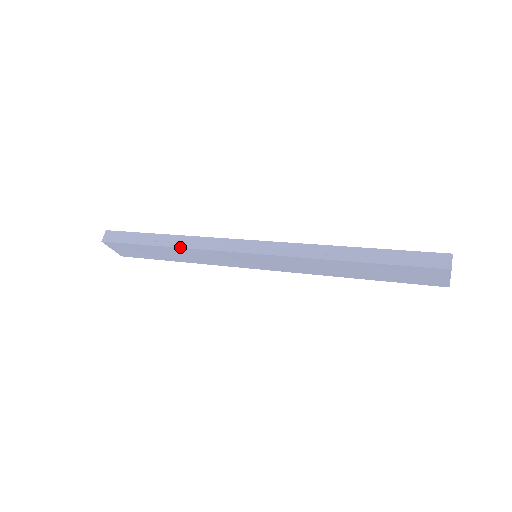
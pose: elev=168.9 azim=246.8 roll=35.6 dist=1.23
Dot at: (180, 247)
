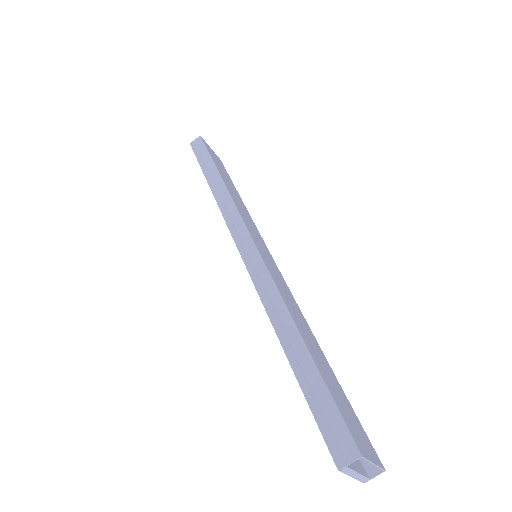
Dot at: (214, 195)
